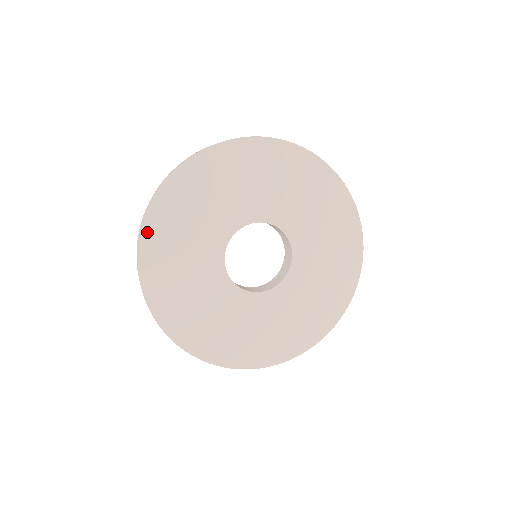
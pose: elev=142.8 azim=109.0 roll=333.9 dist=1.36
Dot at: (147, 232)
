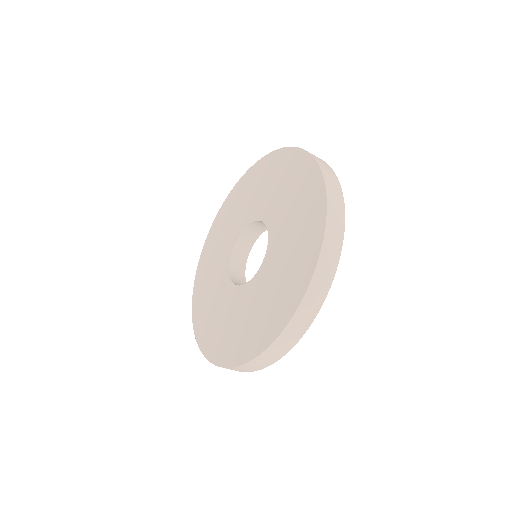
Dot at: occluded
